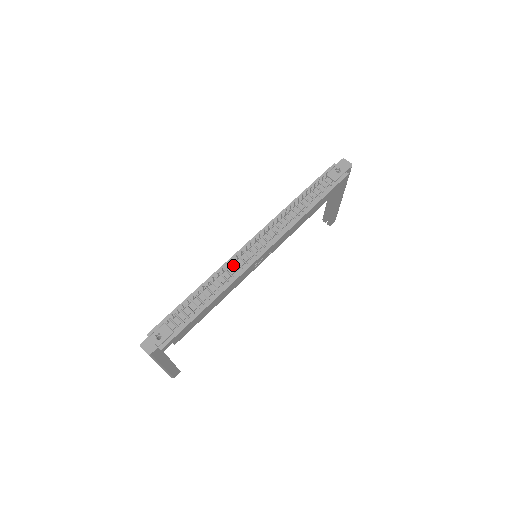
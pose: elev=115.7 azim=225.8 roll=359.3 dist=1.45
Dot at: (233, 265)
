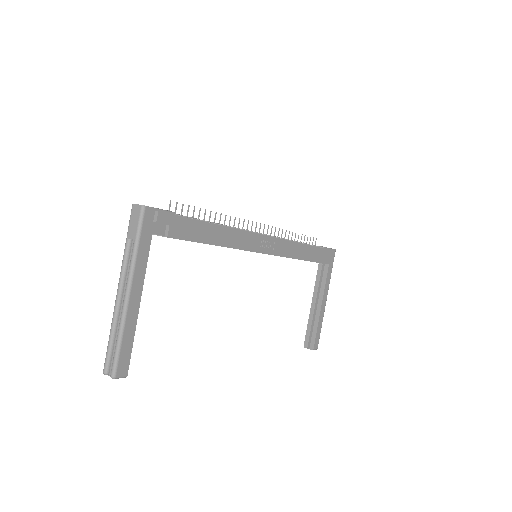
Dot at: occluded
